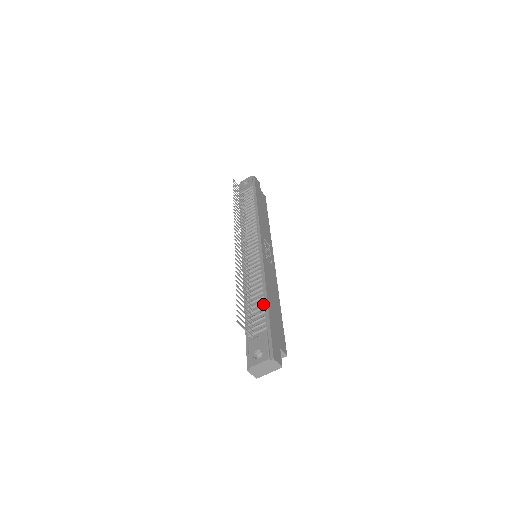
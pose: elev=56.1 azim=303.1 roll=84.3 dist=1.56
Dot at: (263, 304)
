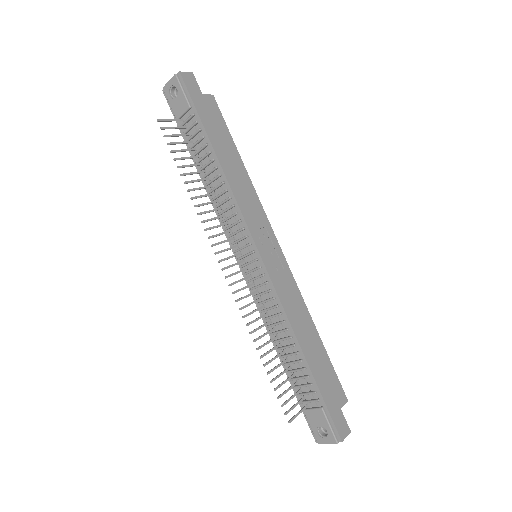
Dot at: (302, 363)
